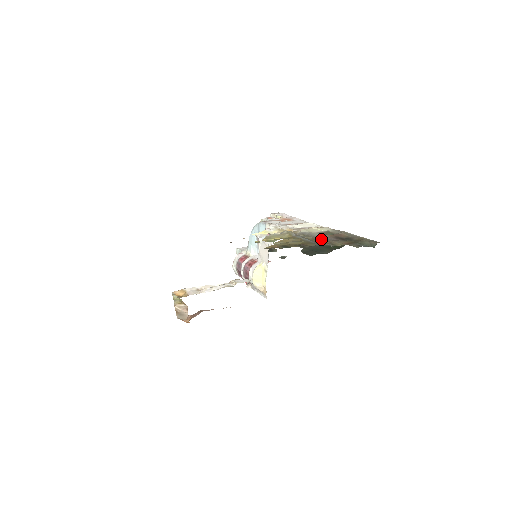
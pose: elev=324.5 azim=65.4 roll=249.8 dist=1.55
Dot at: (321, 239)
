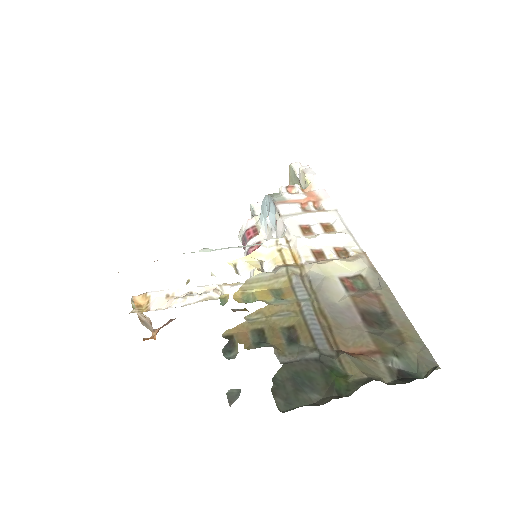
Dot at: (331, 320)
